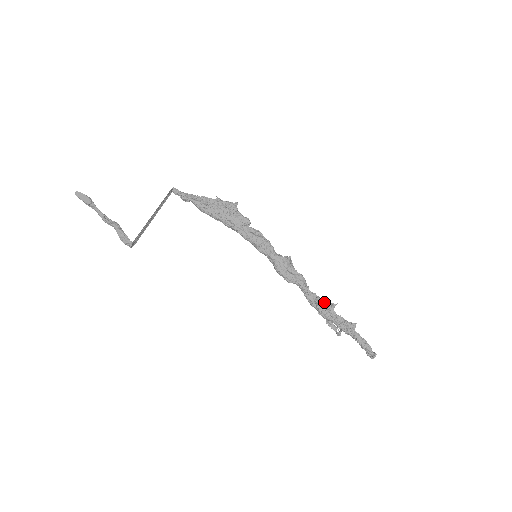
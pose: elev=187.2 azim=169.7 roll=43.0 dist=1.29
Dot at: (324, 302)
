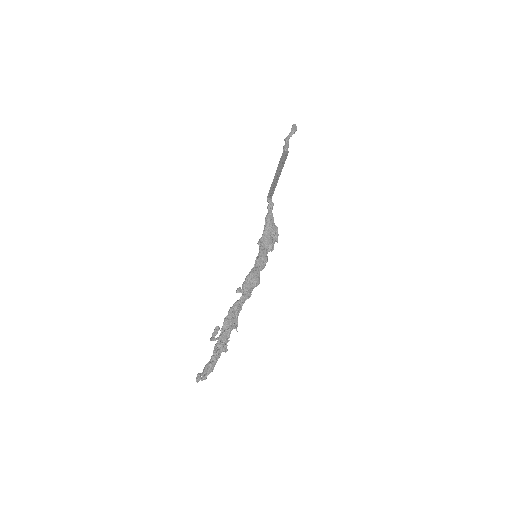
Dot at: (237, 318)
